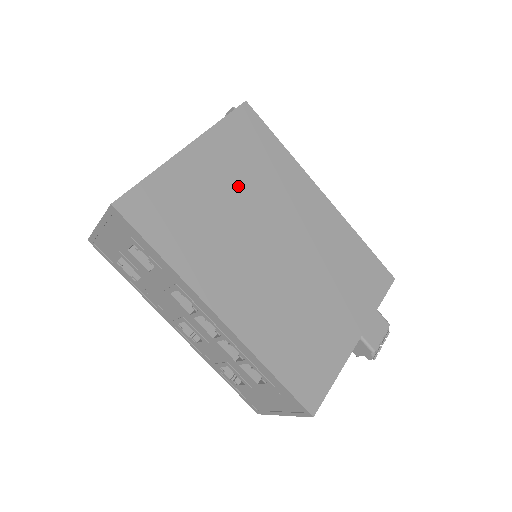
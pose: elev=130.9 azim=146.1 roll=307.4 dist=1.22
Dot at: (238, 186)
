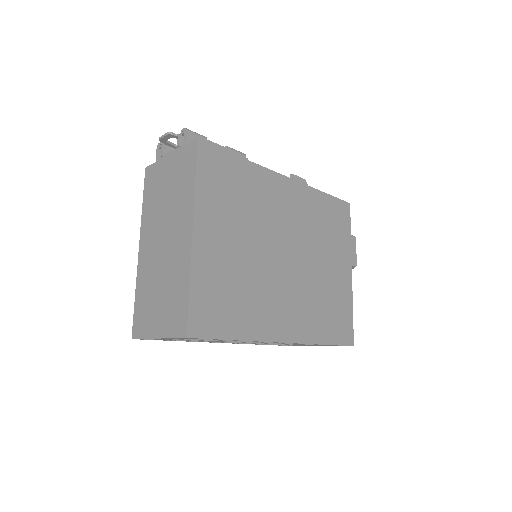
Dot at: (240, 232)
